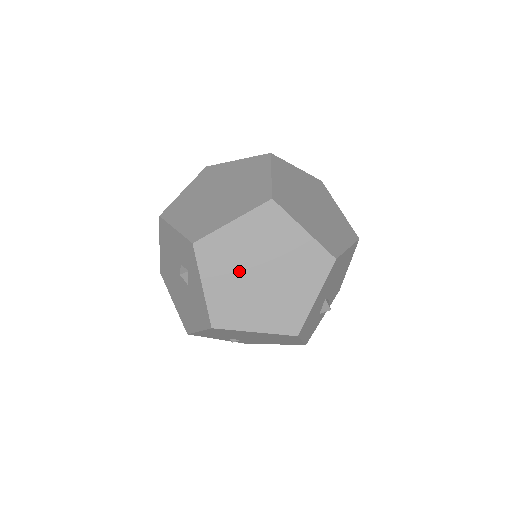
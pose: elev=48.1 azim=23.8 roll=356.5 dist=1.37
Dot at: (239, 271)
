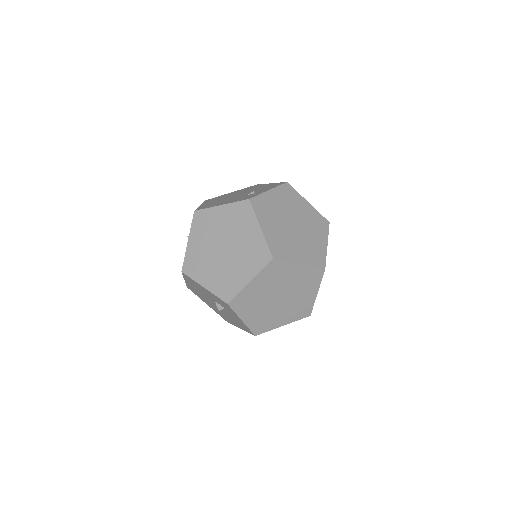
Dot at: (263, 303)
